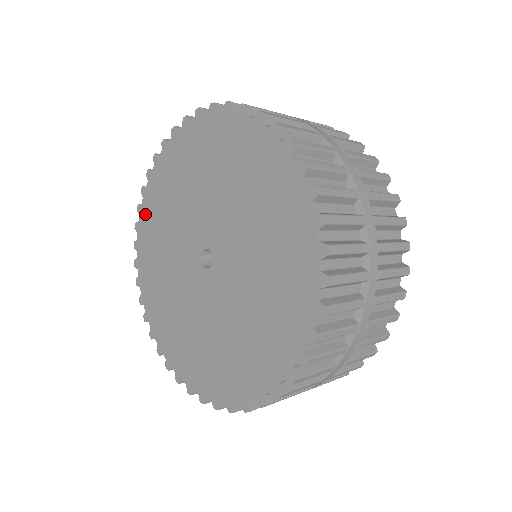
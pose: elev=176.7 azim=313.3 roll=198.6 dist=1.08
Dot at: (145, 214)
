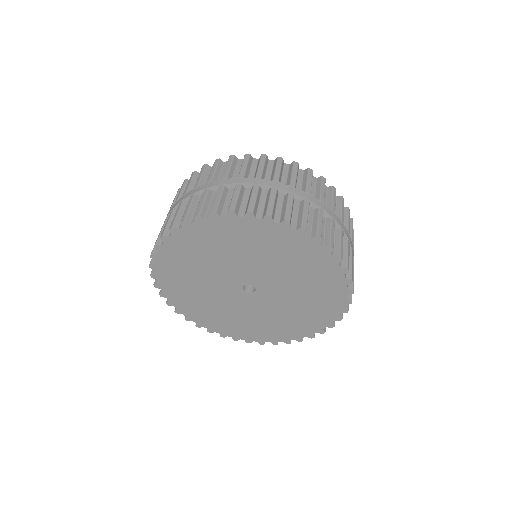
Dot at: (185, 310)
